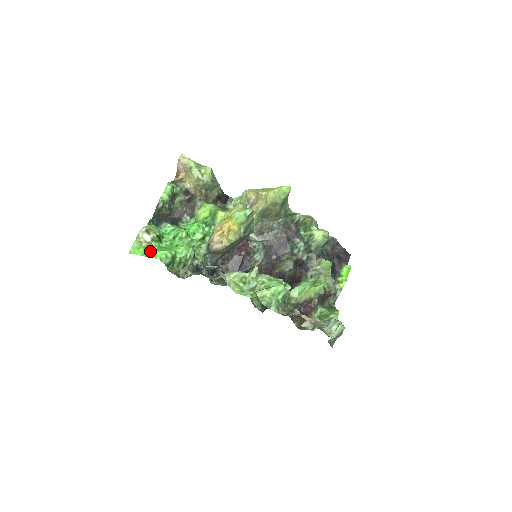
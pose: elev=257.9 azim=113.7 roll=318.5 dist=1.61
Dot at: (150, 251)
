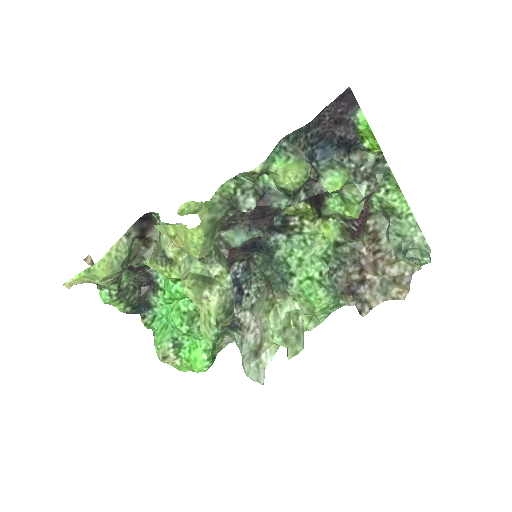
Dot at: (189, 365)
